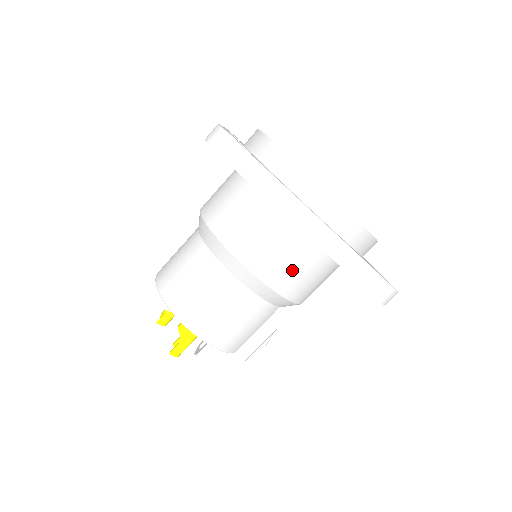
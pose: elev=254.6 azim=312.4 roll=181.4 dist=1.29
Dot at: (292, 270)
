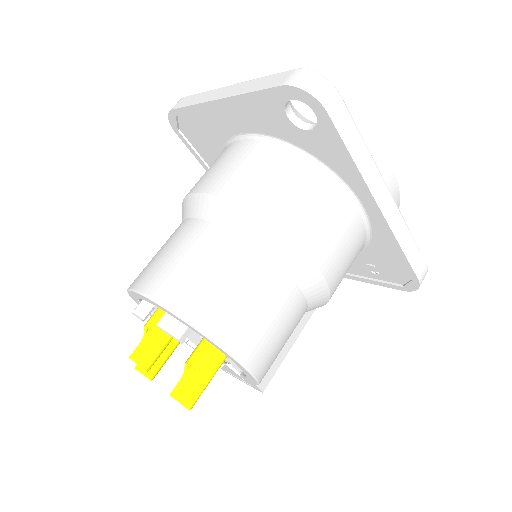
Dot at: (345, 261)
